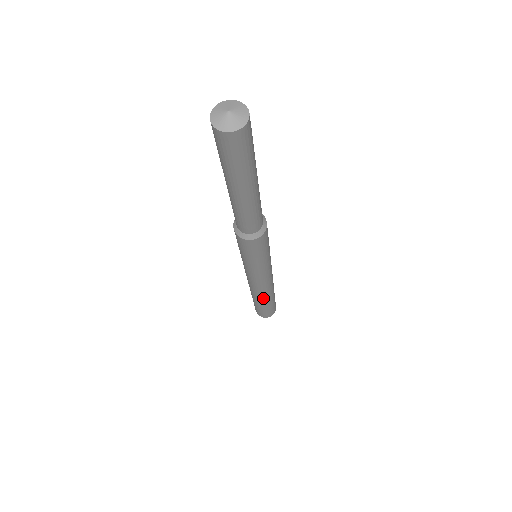
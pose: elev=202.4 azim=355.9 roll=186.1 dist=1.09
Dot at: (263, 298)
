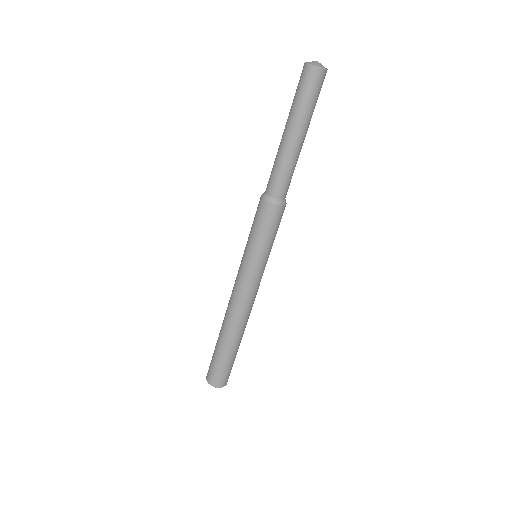
Dot at: (227, 328)
